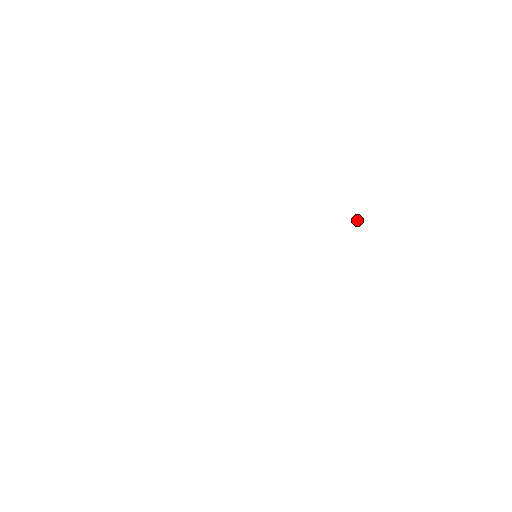
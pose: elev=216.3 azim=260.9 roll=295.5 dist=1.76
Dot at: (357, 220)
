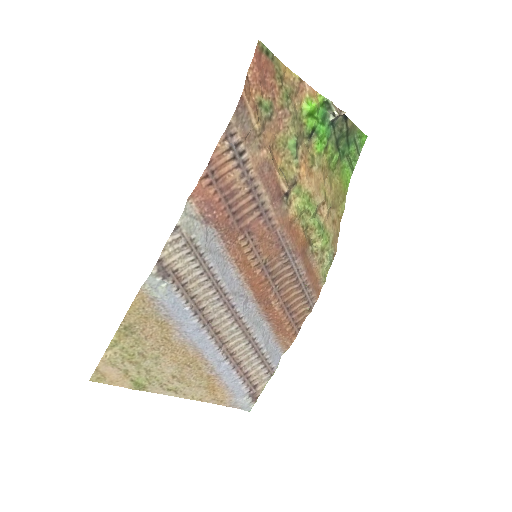
Dot at: (333, 112)
